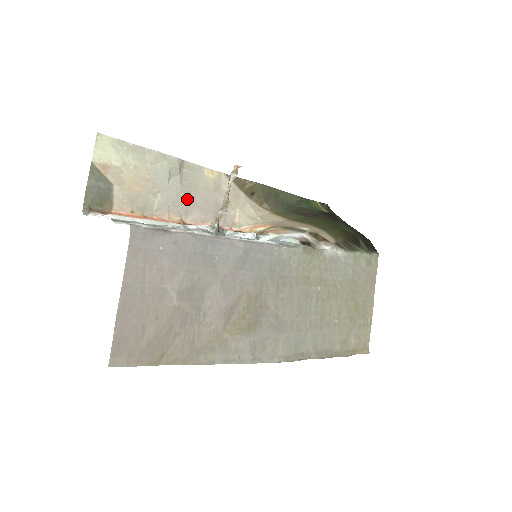
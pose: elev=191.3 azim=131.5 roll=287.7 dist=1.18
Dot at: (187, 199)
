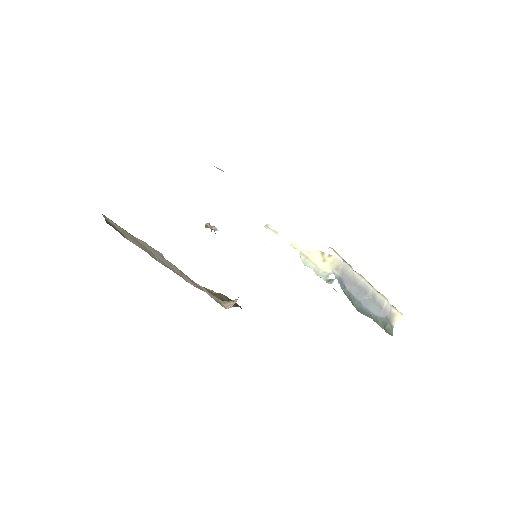
Dot at: (178, 270)
